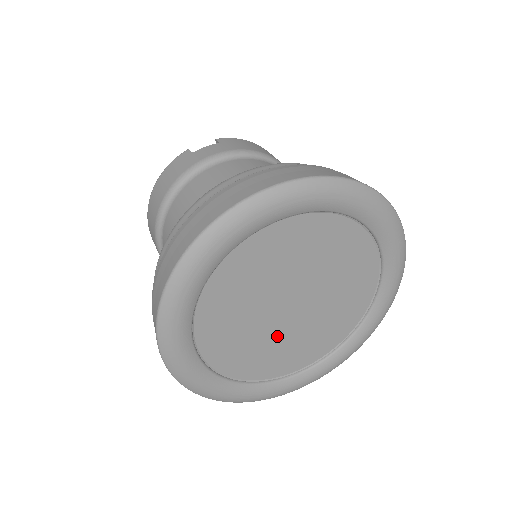
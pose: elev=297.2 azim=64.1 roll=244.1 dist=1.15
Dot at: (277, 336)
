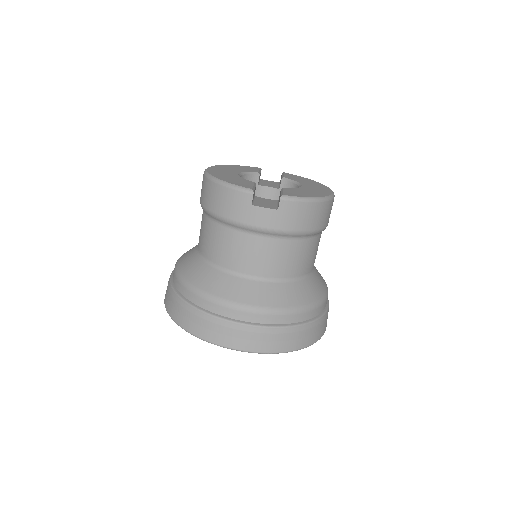
Dot at: occluded
